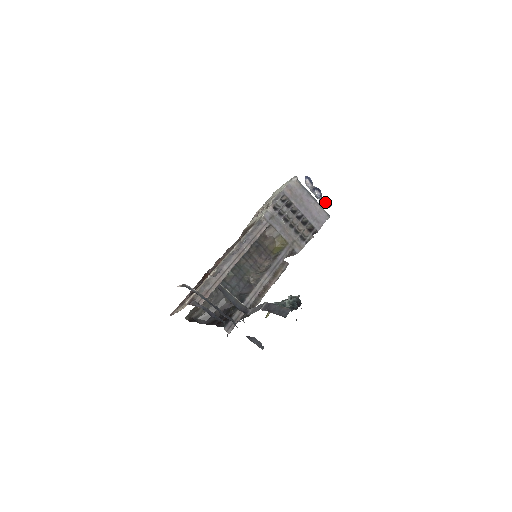
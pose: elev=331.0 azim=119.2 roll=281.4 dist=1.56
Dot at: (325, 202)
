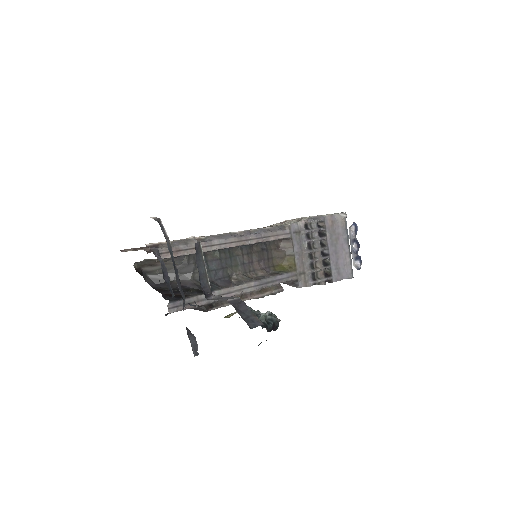
Dot at: (357, 261)
